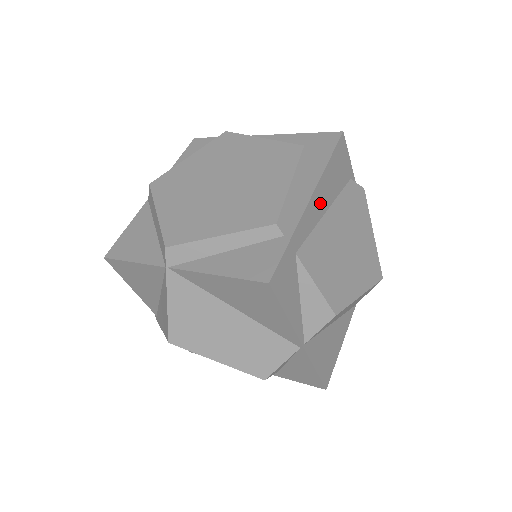
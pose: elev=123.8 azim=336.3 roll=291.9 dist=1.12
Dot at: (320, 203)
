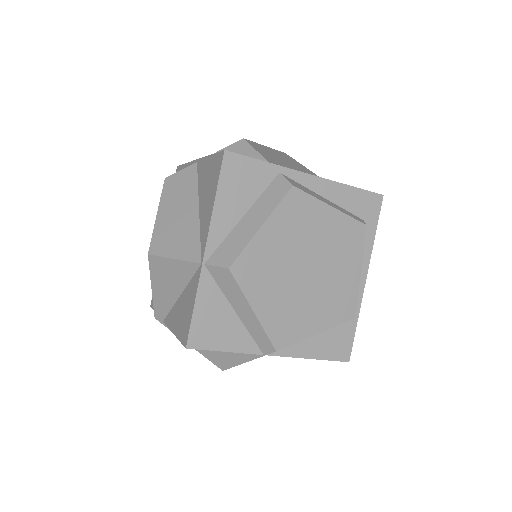
Dot at: occluded
